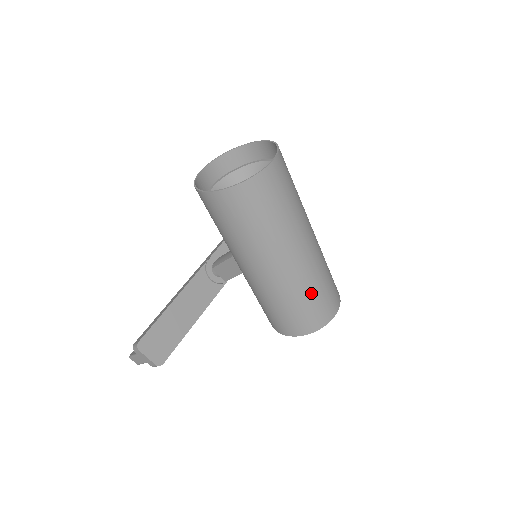
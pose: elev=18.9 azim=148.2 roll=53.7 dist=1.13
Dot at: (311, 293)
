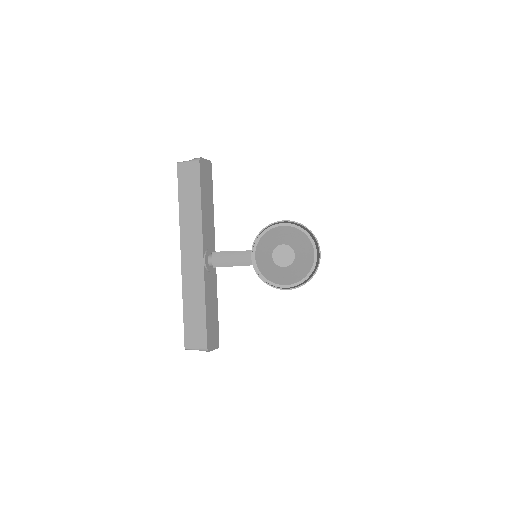
Dot at: occluded
